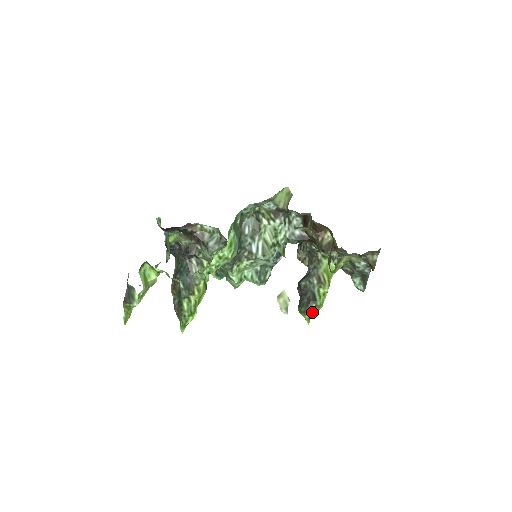
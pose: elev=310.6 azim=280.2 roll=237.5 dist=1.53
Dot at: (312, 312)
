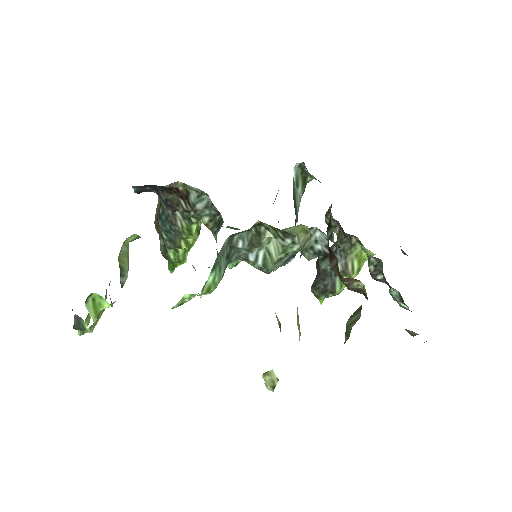
Dot at: occluded
